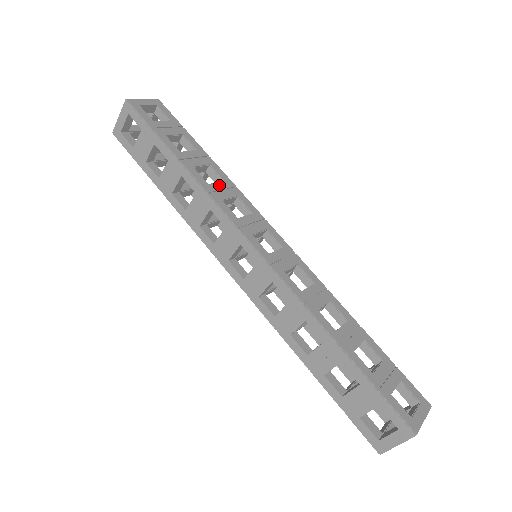
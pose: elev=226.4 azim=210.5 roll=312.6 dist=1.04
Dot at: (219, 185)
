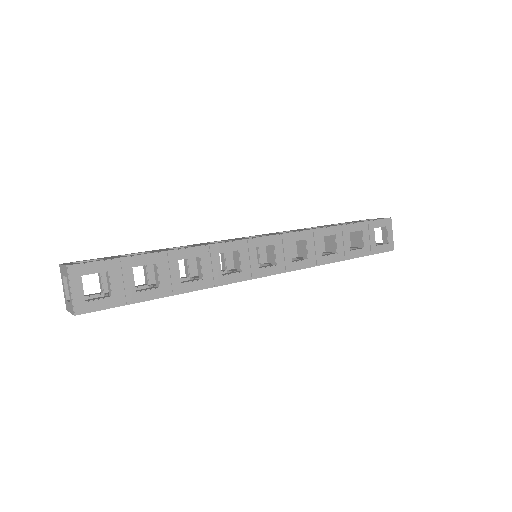
Dot at: (205, 267)
